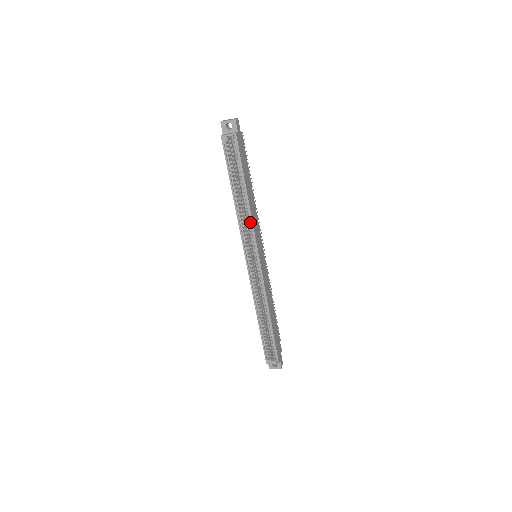
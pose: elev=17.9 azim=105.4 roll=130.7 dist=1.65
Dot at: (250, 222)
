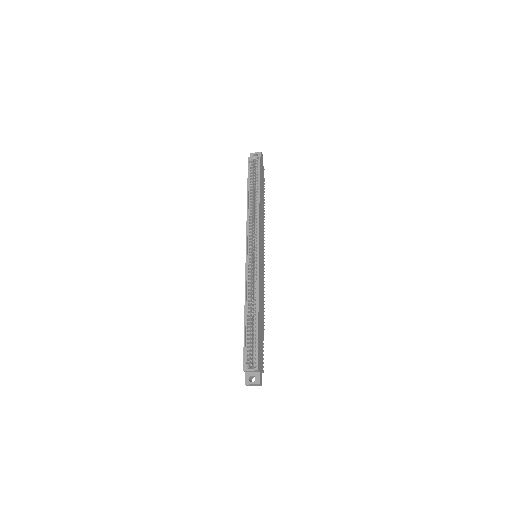
Dot at: (257, 218)
